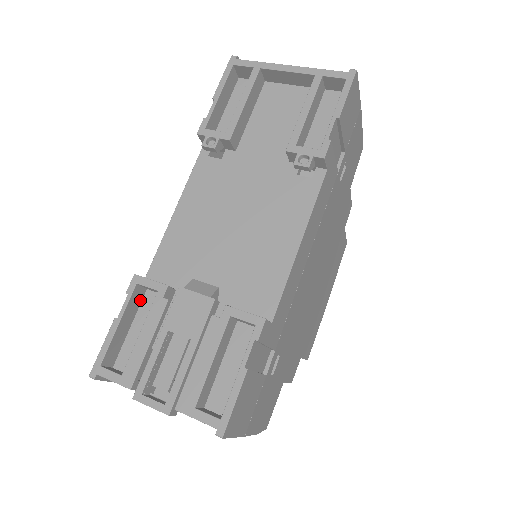
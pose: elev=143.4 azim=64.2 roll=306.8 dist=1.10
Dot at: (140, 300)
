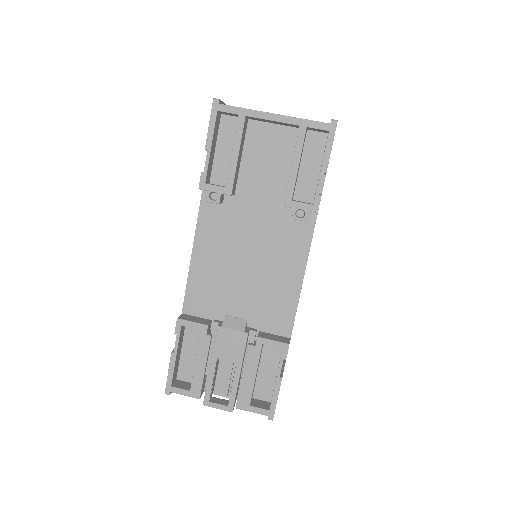
Dot at: (184, 331)
